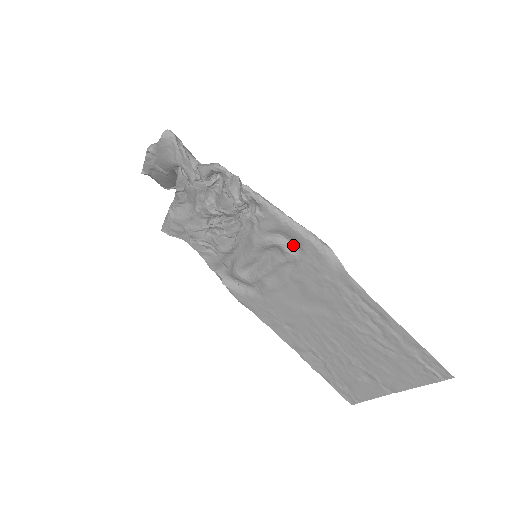
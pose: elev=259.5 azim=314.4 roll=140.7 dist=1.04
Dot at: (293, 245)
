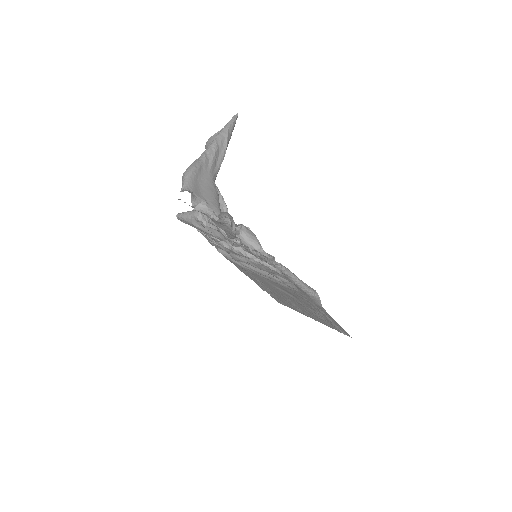
Dot at: (293, 284)
